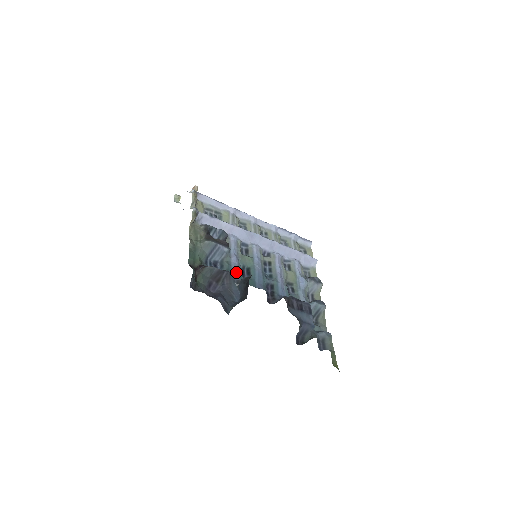
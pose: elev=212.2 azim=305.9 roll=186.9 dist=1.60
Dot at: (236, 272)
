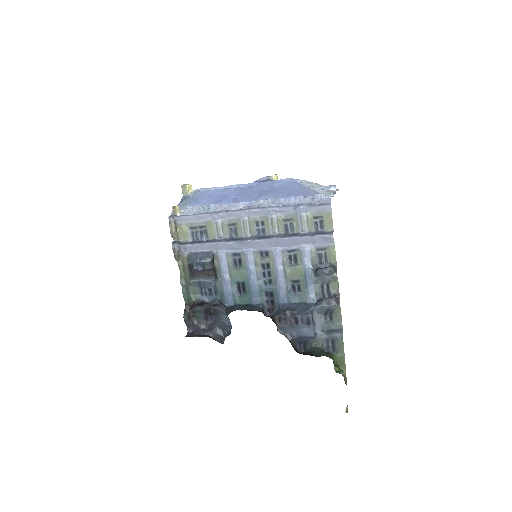
Dot at: (229, 295)
